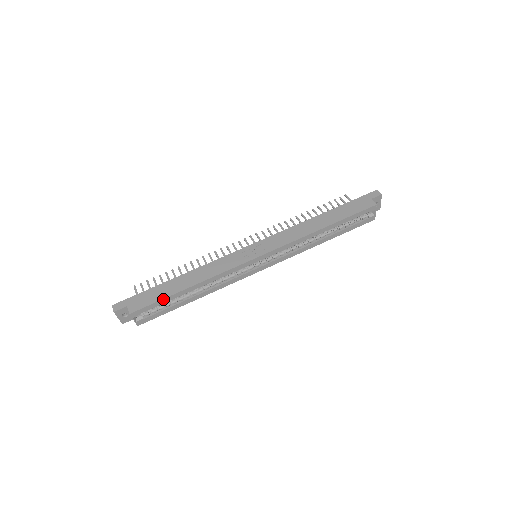
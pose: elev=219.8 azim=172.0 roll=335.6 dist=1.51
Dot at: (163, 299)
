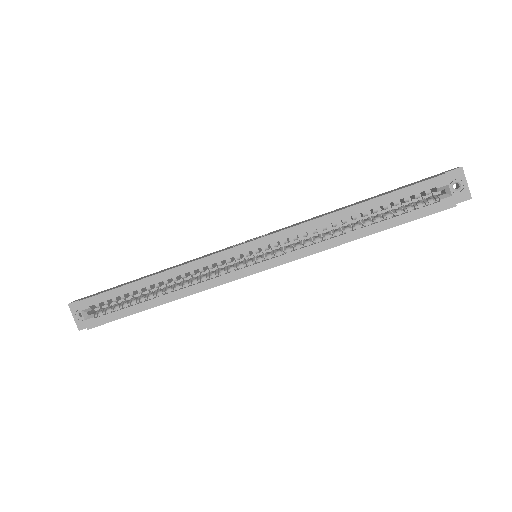
Dot at: (117, 288)
